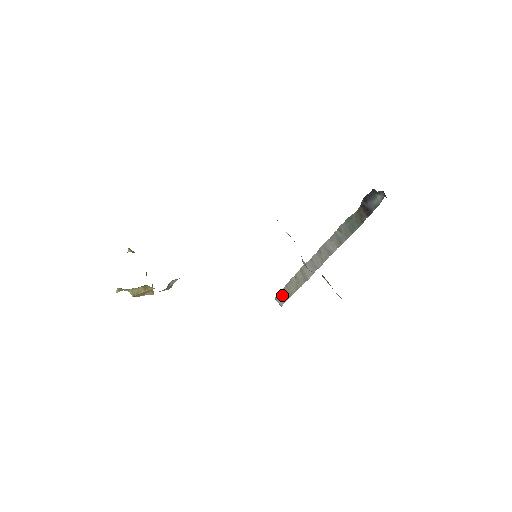
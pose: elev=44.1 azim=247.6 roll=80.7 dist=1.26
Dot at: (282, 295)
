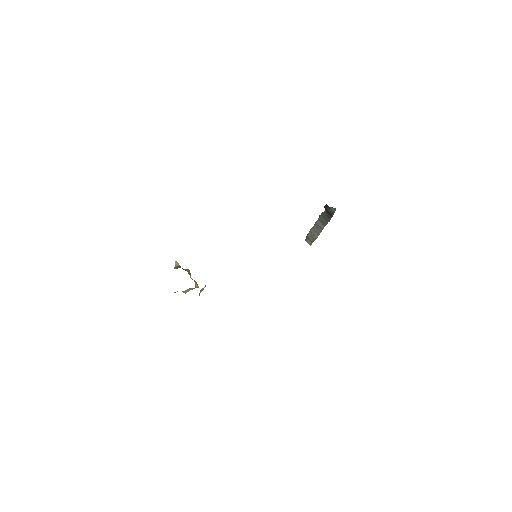
Dot at: (308, 240)
